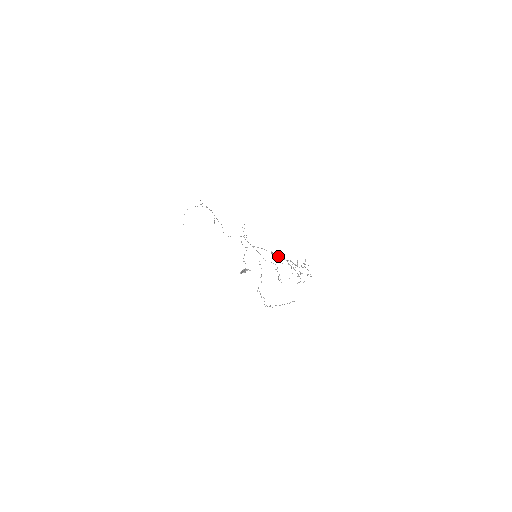
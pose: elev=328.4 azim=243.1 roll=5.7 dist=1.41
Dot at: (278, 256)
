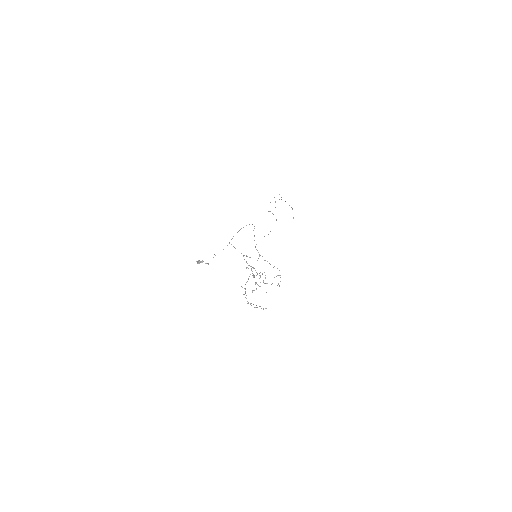
Dot at: occluded
